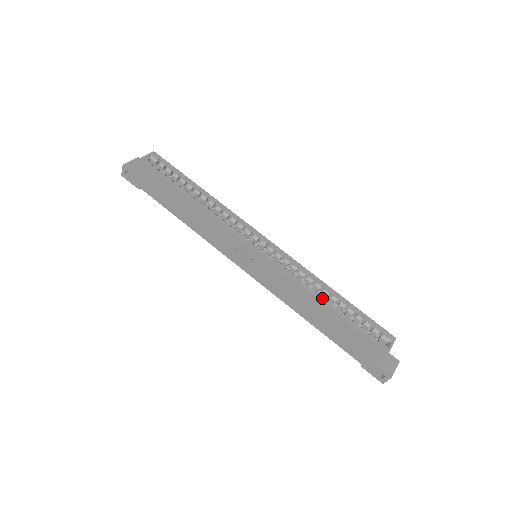
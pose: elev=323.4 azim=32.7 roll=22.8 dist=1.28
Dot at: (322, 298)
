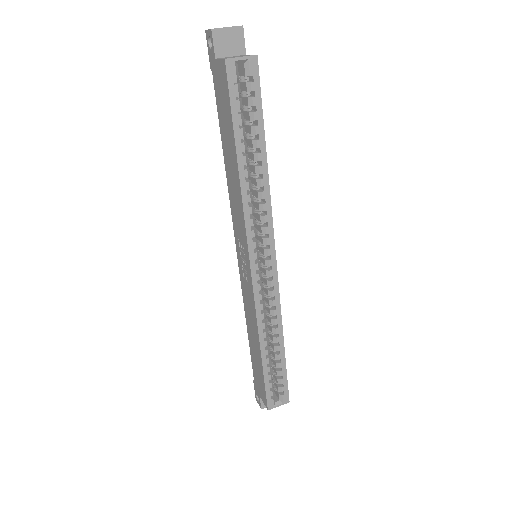
Dot at: (265, 344)
